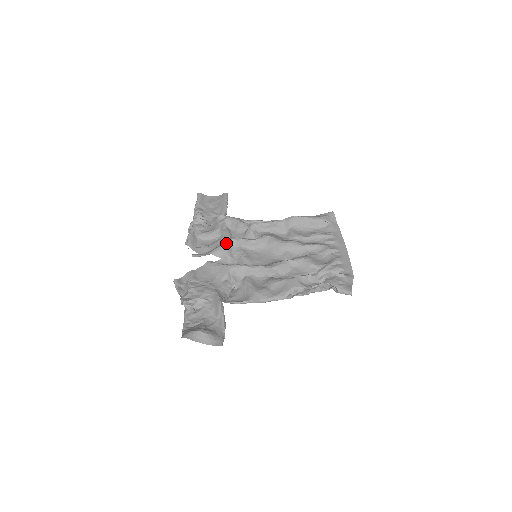
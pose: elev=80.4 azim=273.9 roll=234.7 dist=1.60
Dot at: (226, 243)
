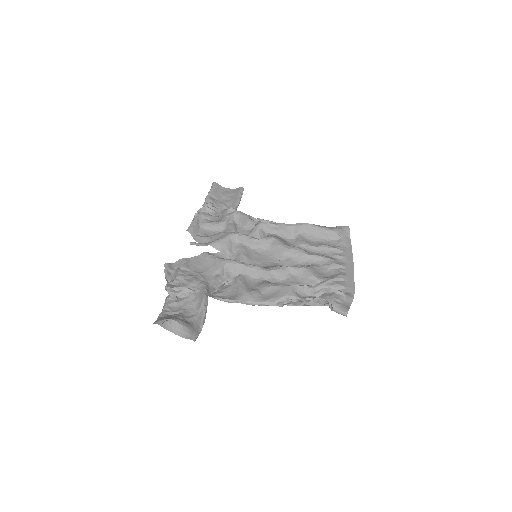
Dot at: (228, 237)
